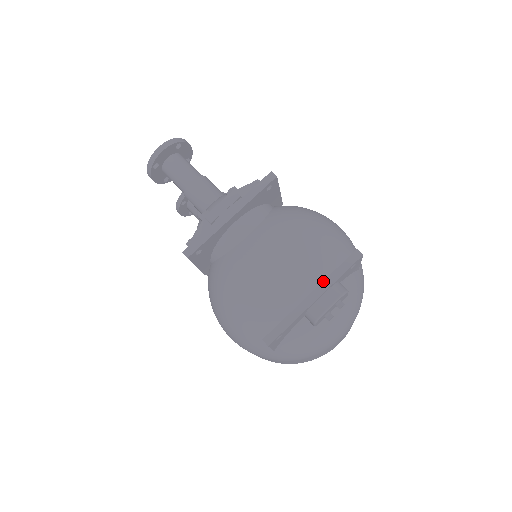
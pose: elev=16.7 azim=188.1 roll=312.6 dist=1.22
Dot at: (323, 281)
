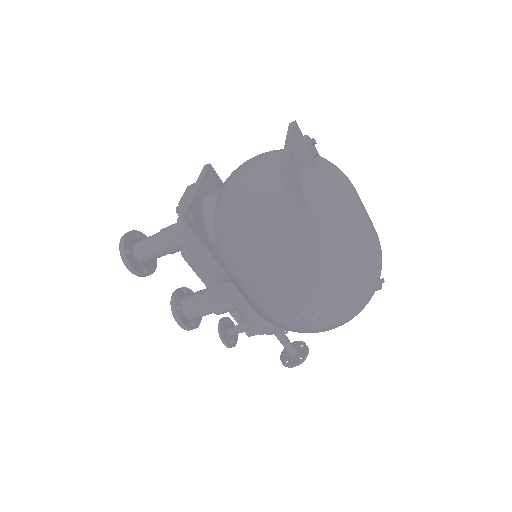
Dot at: (285, 140)
